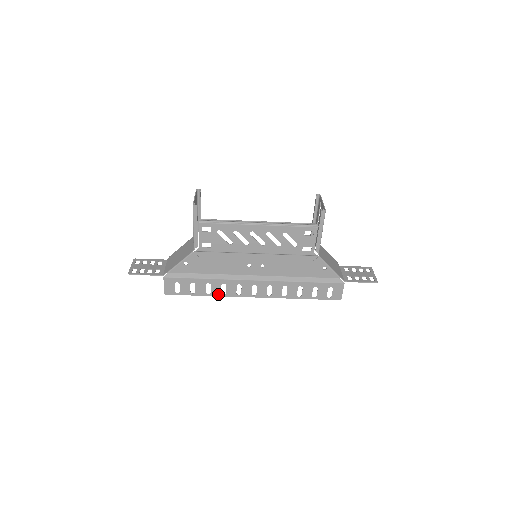
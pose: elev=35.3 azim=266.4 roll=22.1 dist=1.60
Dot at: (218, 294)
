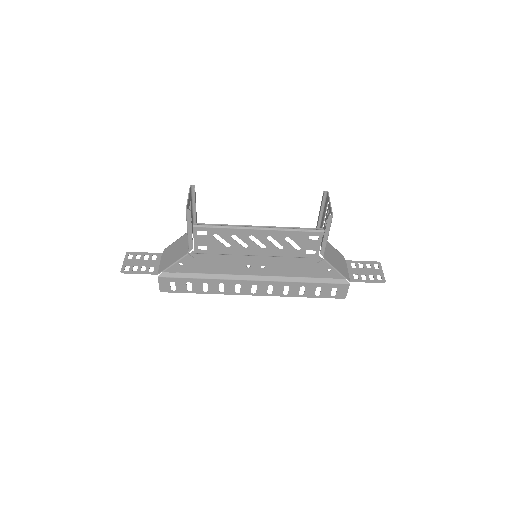
Dot at: (216, 292)
